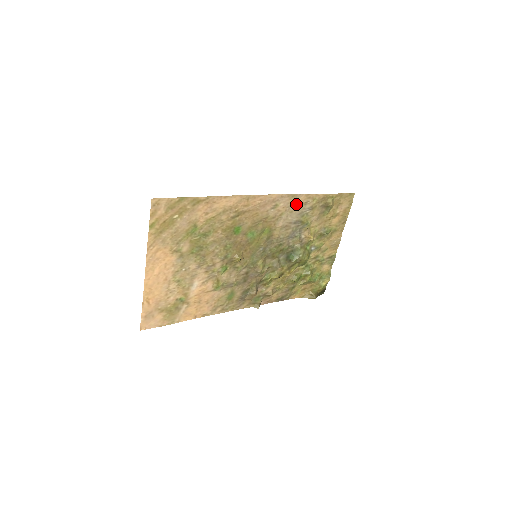
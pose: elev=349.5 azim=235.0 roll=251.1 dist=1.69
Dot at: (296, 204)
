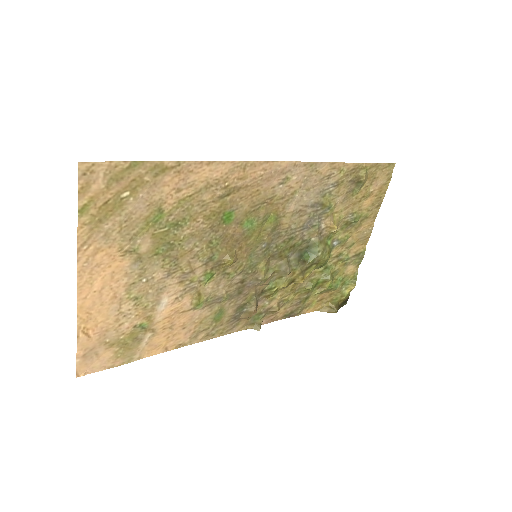
Dot at: (315, 177)
